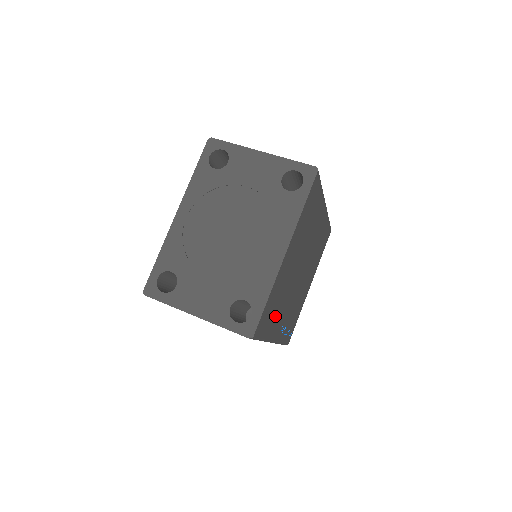
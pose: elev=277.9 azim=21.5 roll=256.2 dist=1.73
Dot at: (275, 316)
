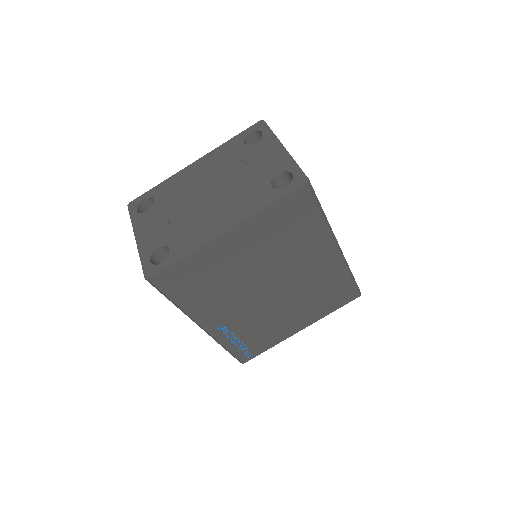
Dot at: (203, 296)
